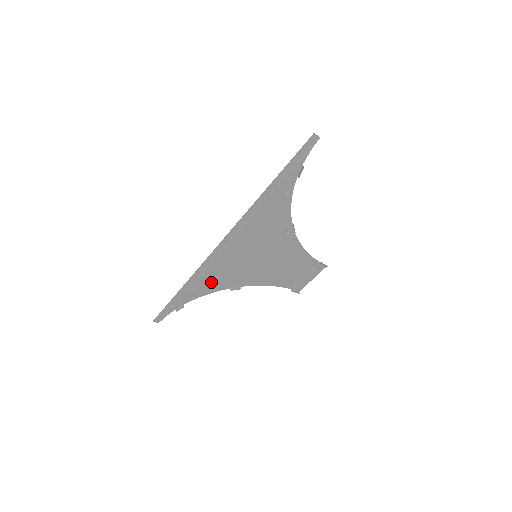
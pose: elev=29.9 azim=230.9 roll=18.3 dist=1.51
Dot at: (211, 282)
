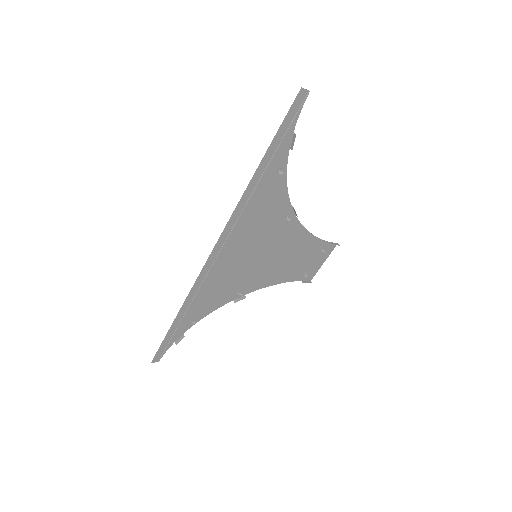
Dot at: (209, 300)
